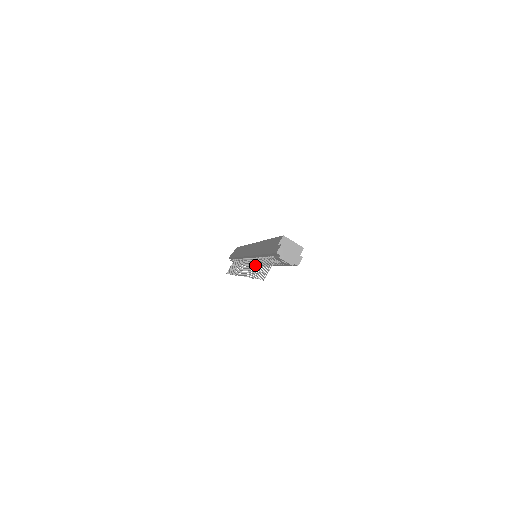
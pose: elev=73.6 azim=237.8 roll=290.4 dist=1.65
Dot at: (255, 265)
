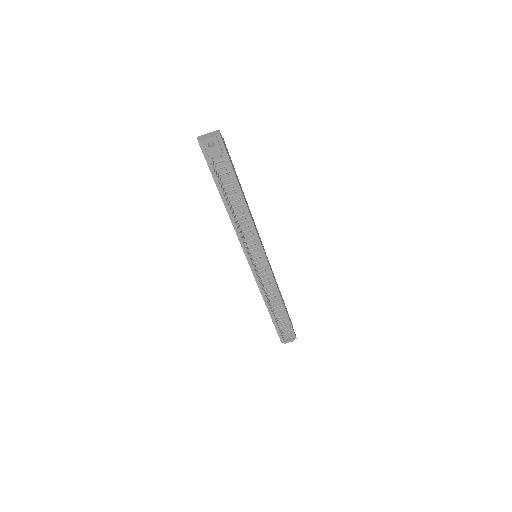
Dot at: (273, 278)
